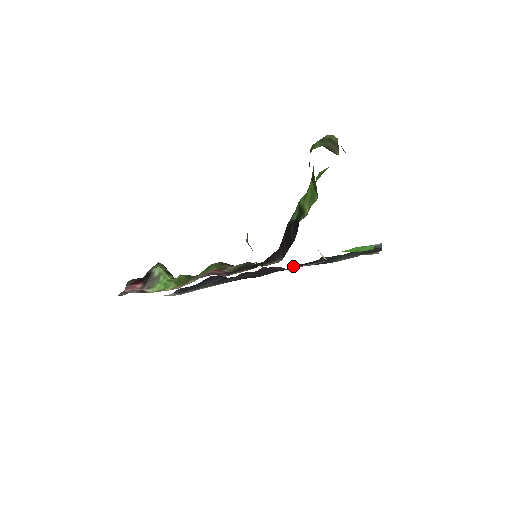
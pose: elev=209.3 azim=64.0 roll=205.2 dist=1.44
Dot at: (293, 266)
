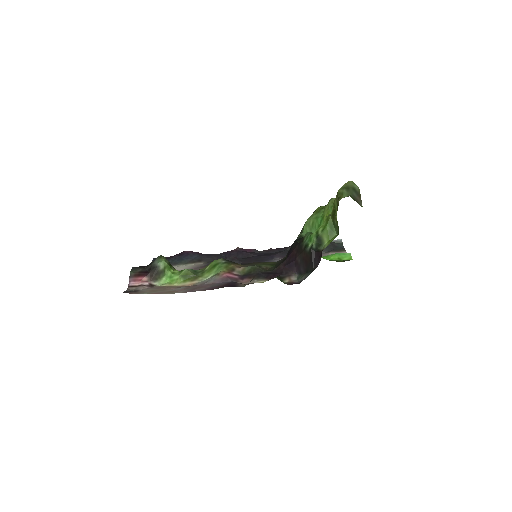
Dot at: (274, 256)
